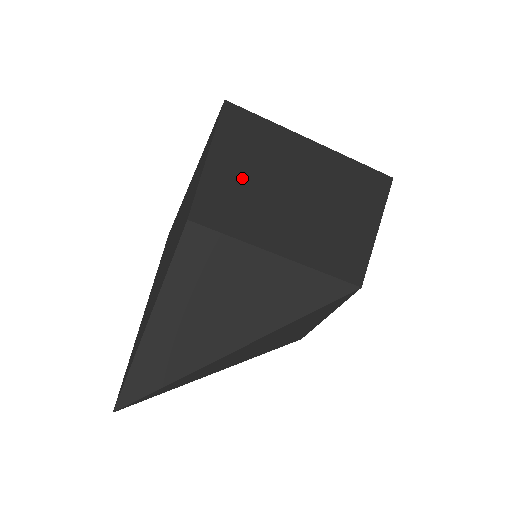
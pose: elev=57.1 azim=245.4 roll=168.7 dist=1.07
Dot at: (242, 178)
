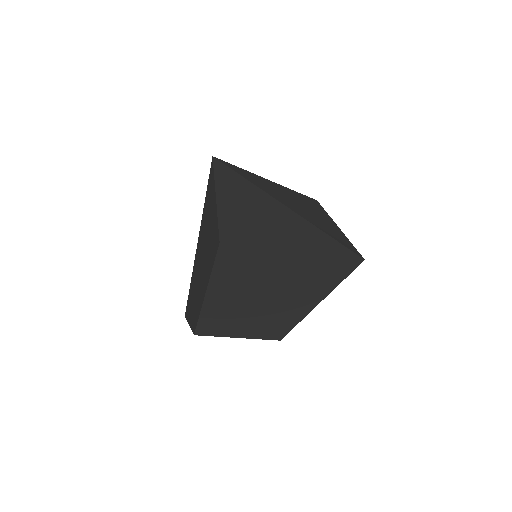
Dot at: (225, 306)
